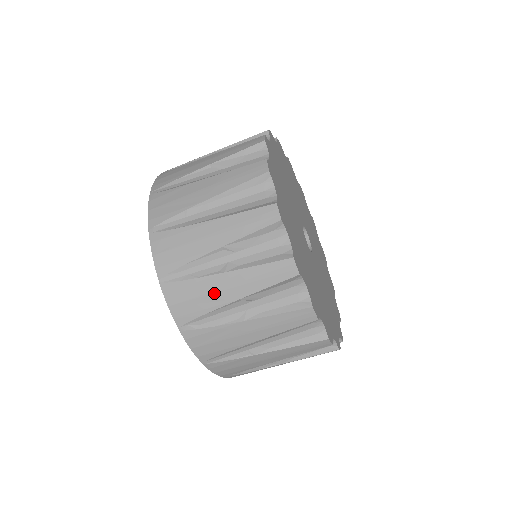
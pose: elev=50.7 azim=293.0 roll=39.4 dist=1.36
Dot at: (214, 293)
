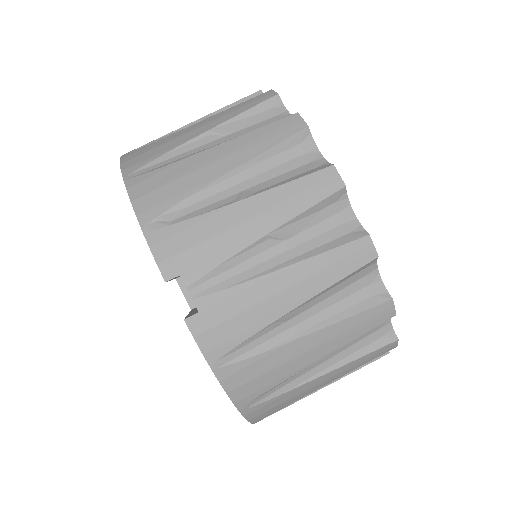
Dot at: occluded
